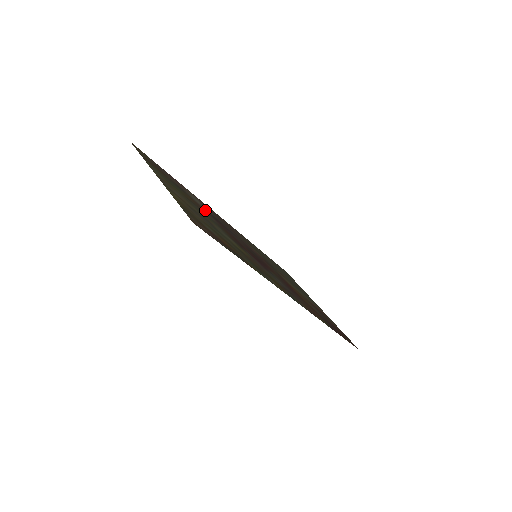
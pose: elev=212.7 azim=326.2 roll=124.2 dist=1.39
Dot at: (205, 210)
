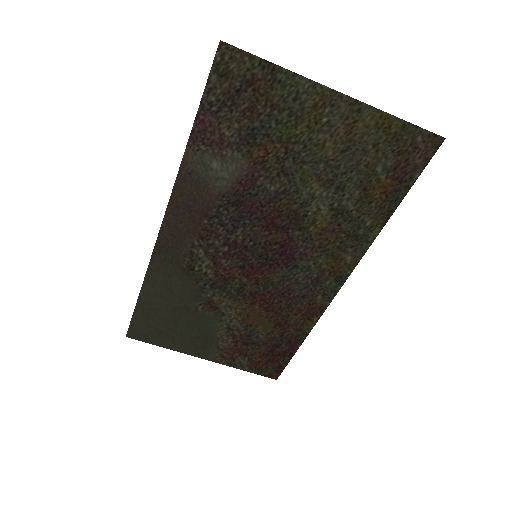
Dot at: (248, 179)
